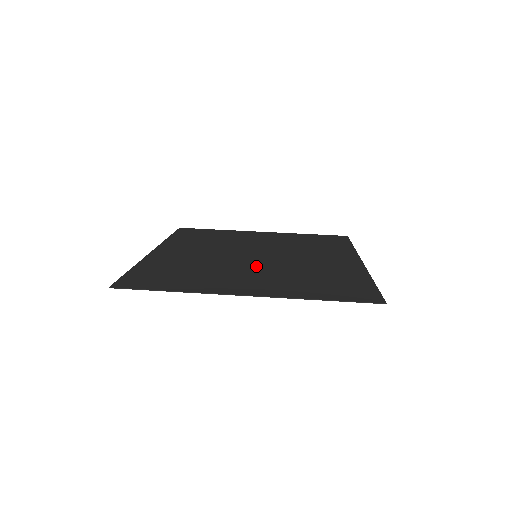
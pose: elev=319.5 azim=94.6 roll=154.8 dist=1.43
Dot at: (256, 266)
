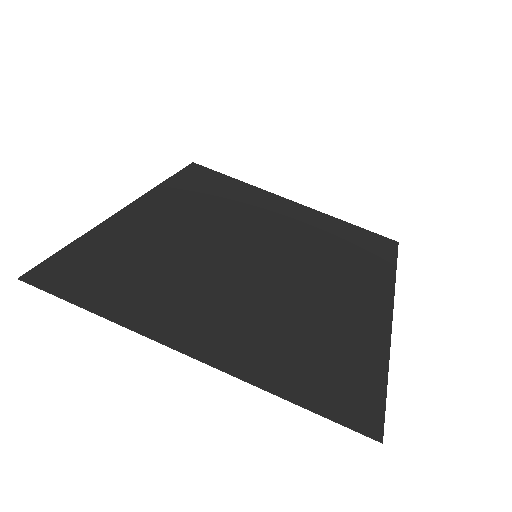
Dot at: (243, 282)
